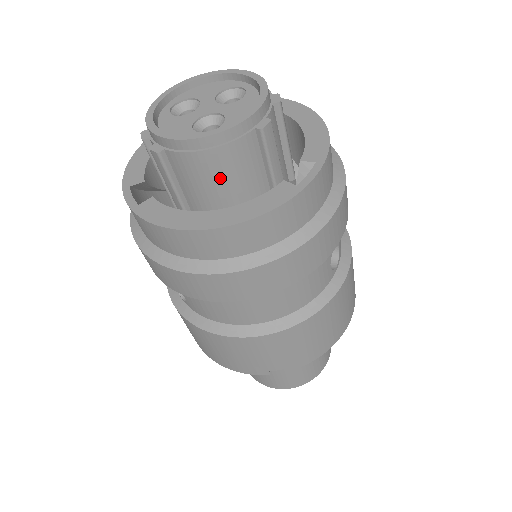
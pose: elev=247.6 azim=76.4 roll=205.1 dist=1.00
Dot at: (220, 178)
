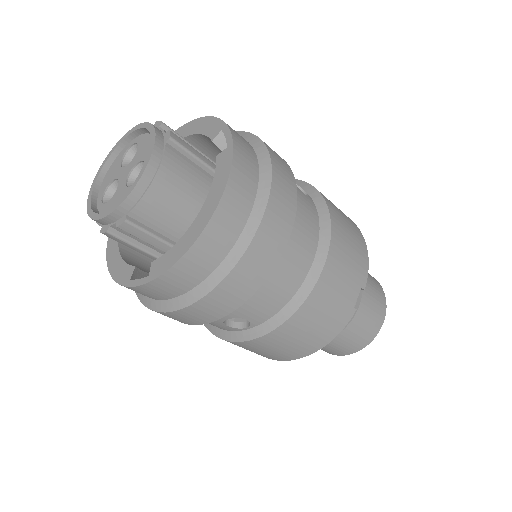
Dot at: (179, 195)
